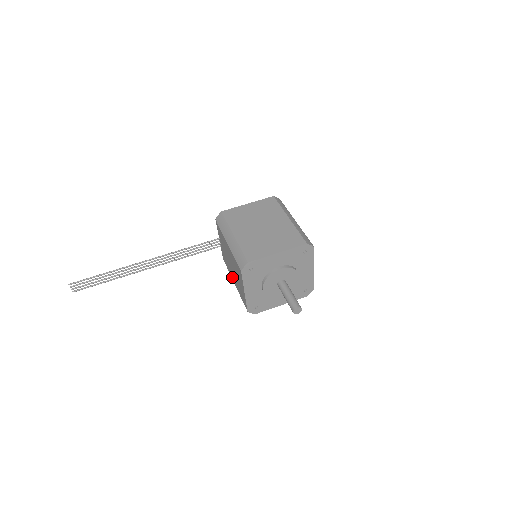
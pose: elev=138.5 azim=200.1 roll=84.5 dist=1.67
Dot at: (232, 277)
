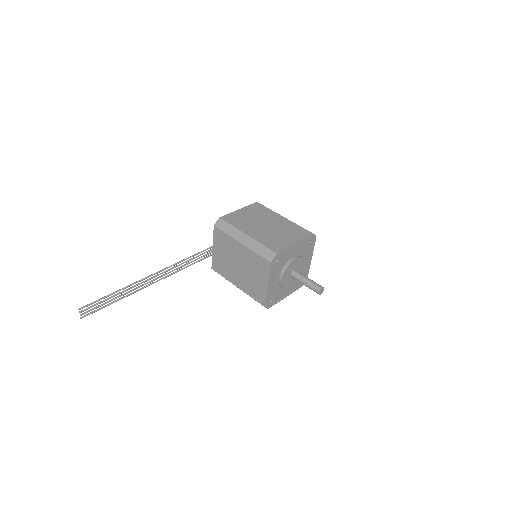
Dot at: (233, 281)
